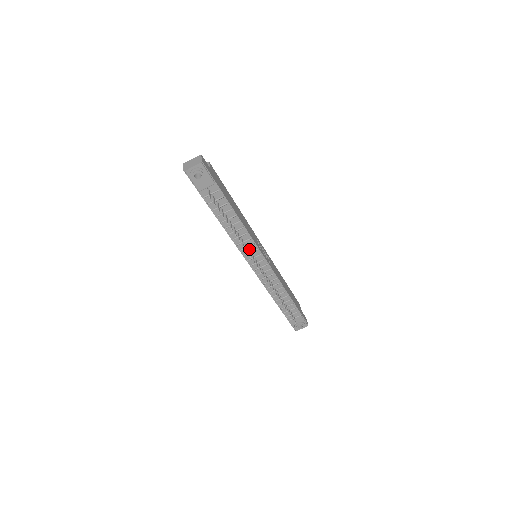
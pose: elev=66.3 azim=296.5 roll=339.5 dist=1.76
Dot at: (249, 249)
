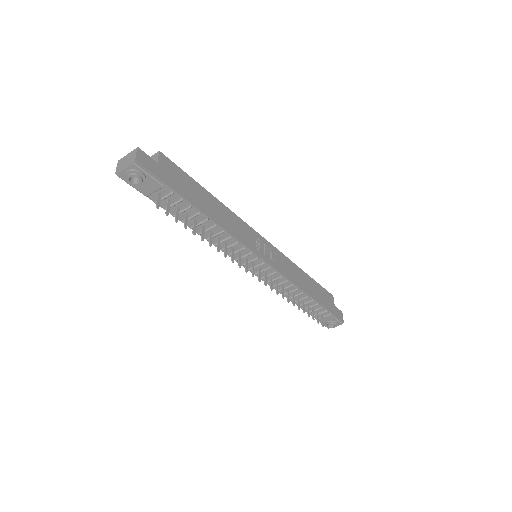
Dot at: (240, 253)
